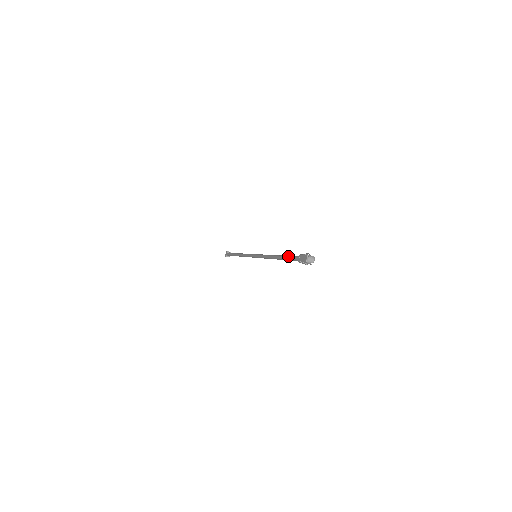
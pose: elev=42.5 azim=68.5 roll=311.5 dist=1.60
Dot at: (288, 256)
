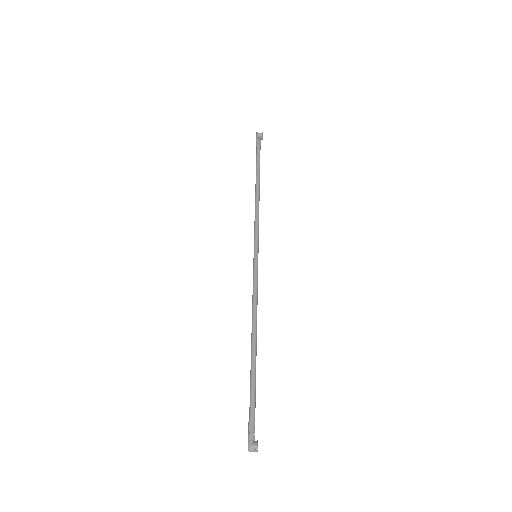
Dot at: (250, 383)
